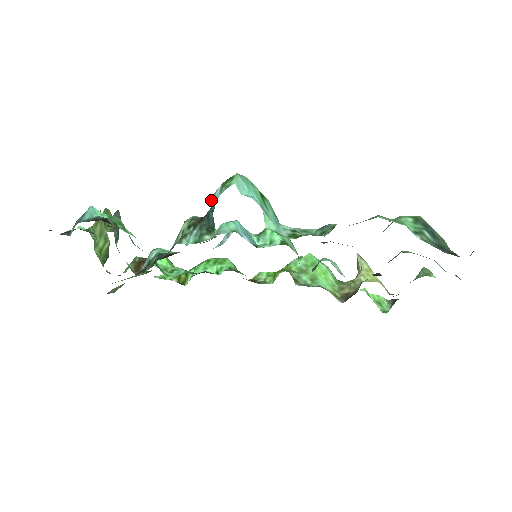
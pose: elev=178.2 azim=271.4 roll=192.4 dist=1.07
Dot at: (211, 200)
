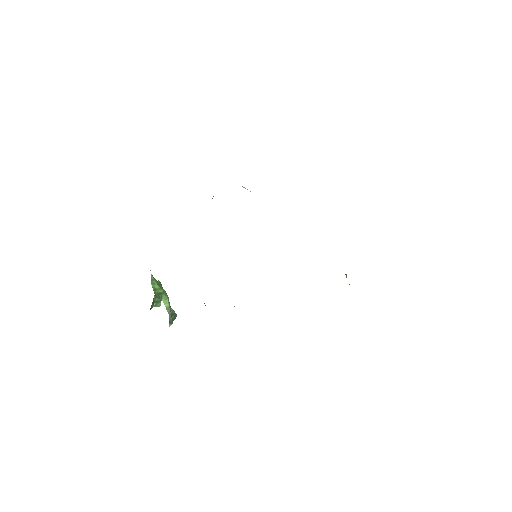
Dot at: occluded
